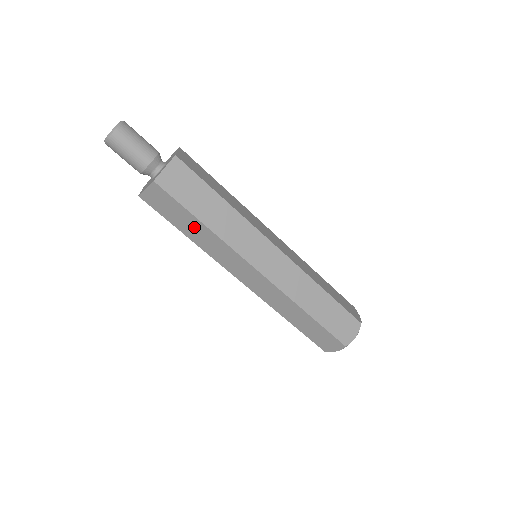
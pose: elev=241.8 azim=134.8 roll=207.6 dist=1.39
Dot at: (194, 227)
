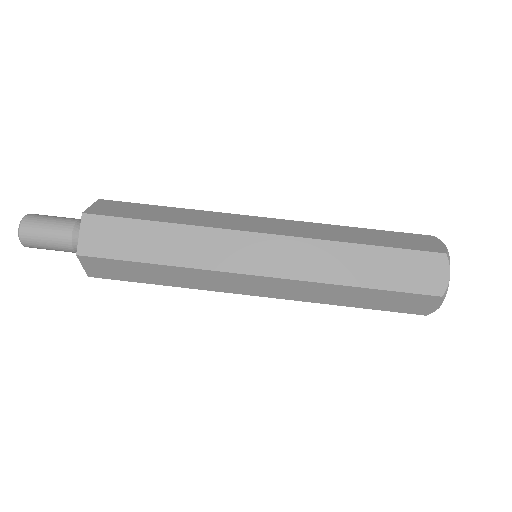
Dot at: (156, 238)
